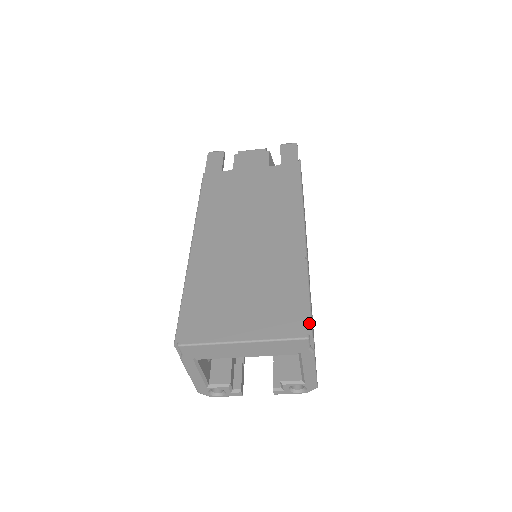
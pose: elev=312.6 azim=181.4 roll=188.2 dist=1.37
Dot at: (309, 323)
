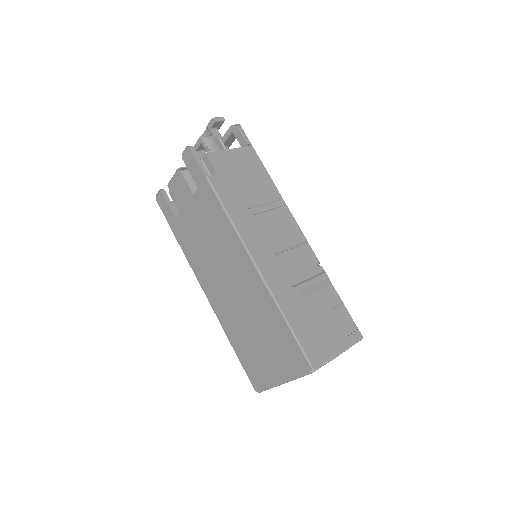
Dot at: (305, 361)
